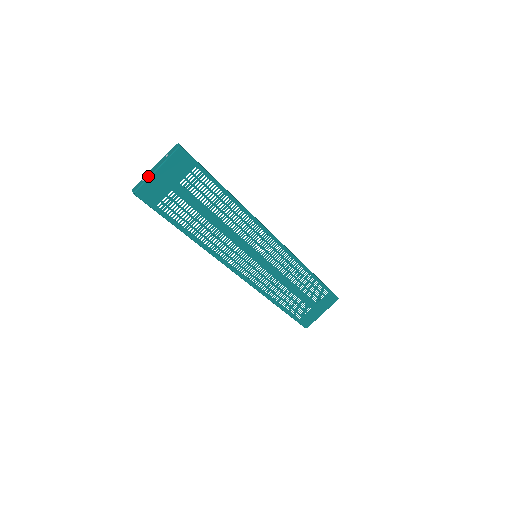
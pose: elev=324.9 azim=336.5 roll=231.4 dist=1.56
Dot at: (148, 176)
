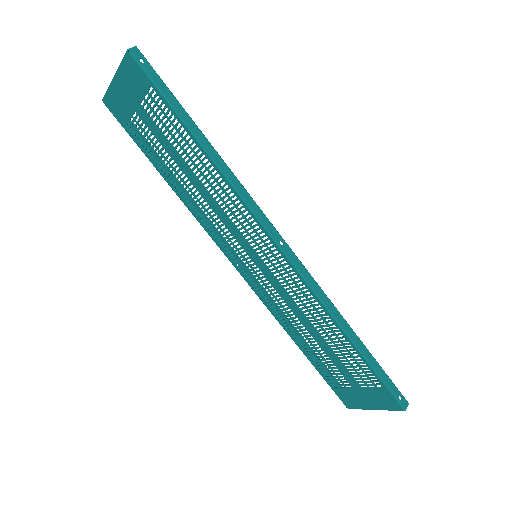
Dot at: (111, 83)
